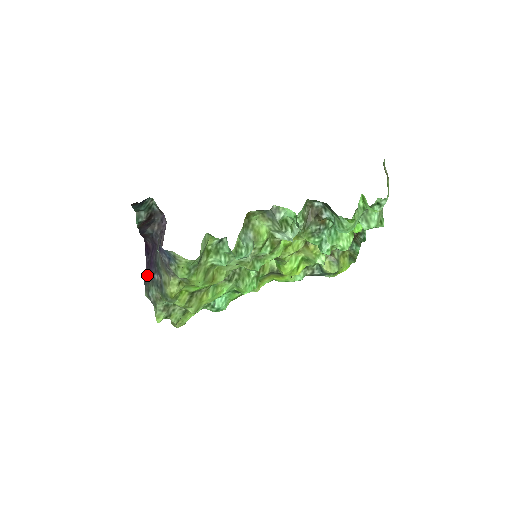
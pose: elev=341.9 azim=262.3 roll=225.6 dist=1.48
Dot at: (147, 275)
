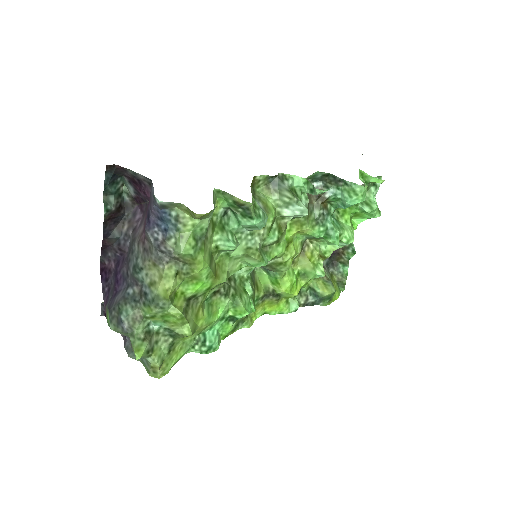
Dot at: (112, 299)
